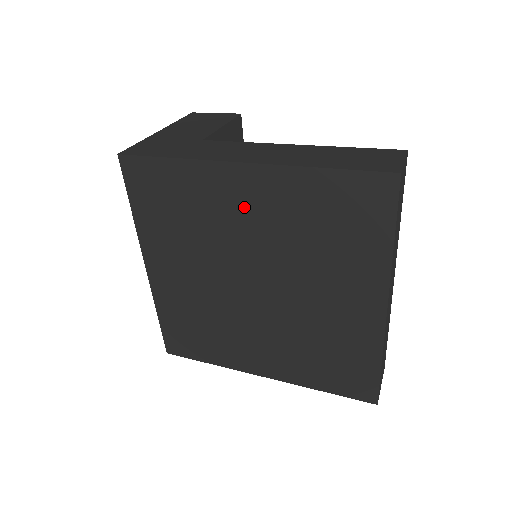
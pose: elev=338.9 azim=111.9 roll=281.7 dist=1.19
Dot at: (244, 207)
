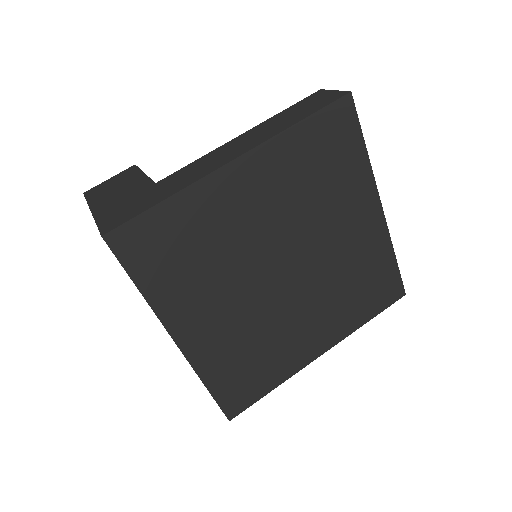
Dot at: (250, 201)
